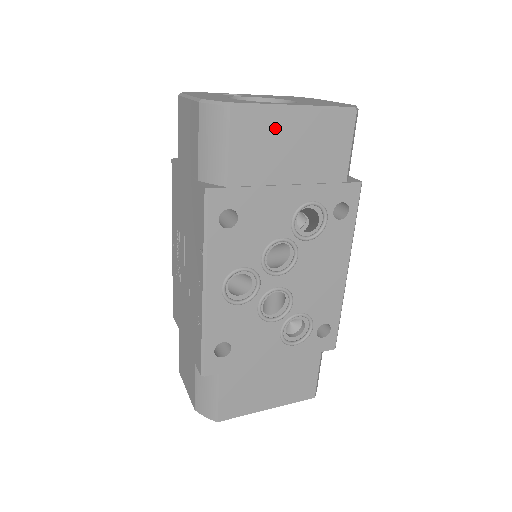
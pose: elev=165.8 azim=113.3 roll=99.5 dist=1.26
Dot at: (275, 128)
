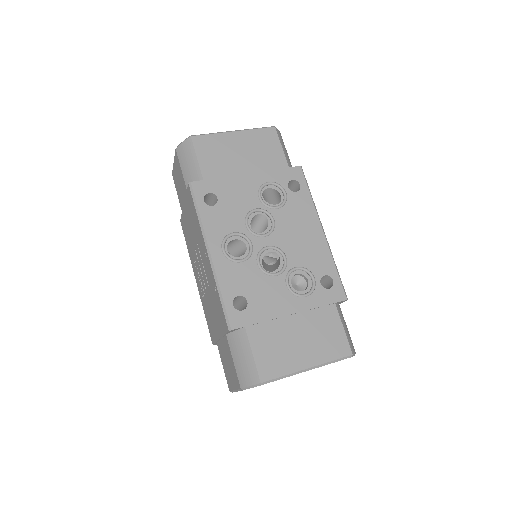
Dot at: (224, 143)
